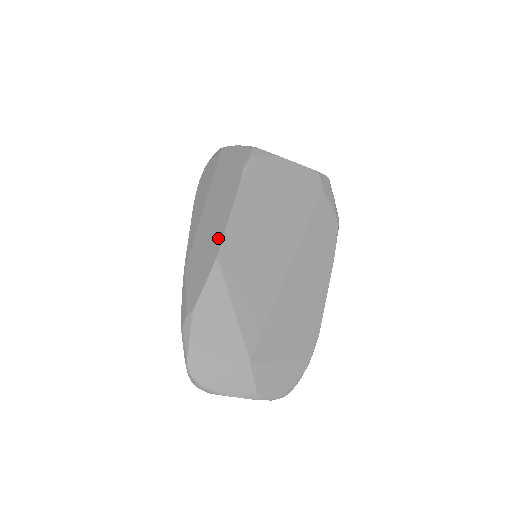
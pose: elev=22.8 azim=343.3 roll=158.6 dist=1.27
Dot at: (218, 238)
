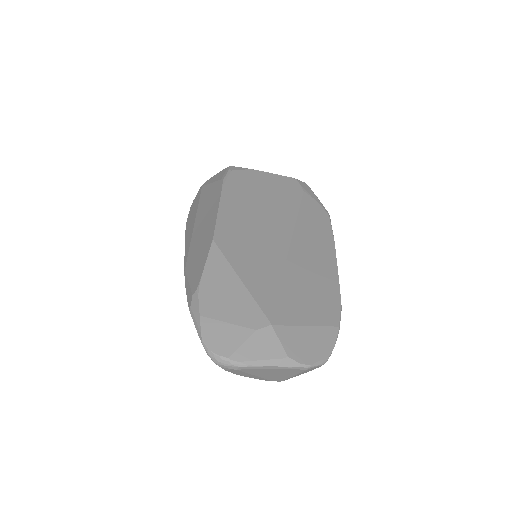
Dot at: (211, 229)
